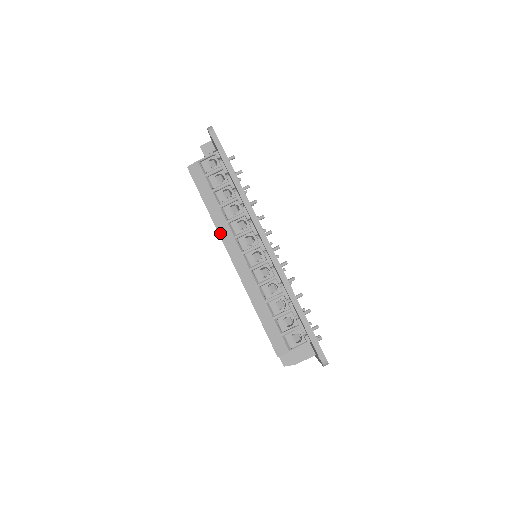
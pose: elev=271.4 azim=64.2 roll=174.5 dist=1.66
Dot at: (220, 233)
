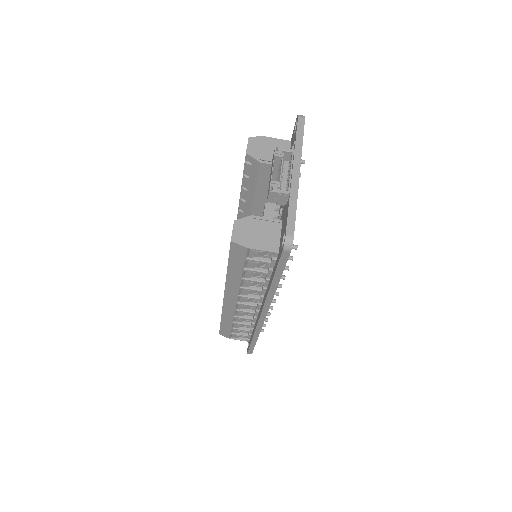
Dot at: (227, 286)
